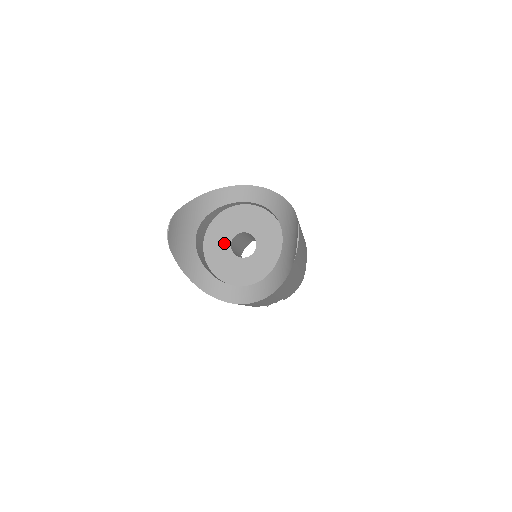
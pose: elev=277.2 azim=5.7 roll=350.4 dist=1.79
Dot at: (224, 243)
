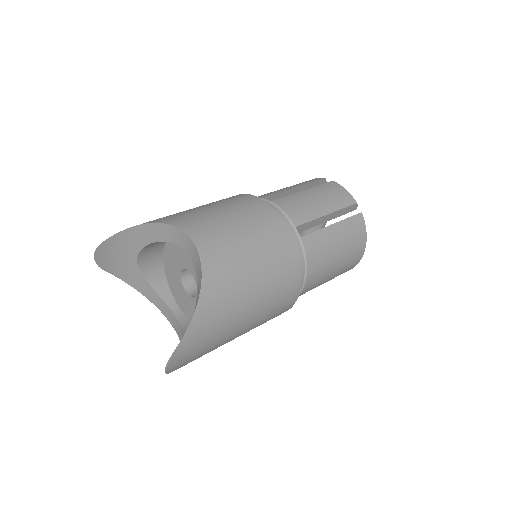
Dot at: (176, 266)
